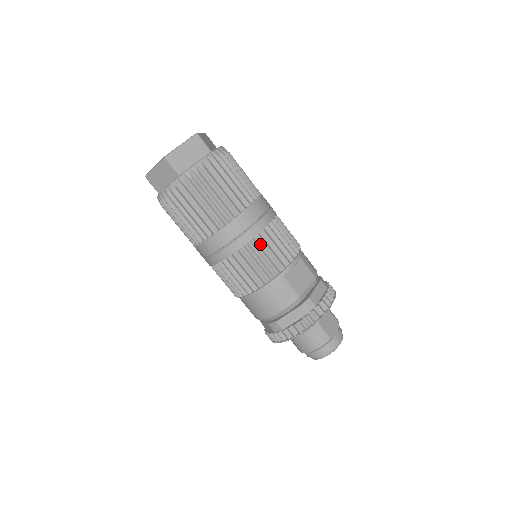
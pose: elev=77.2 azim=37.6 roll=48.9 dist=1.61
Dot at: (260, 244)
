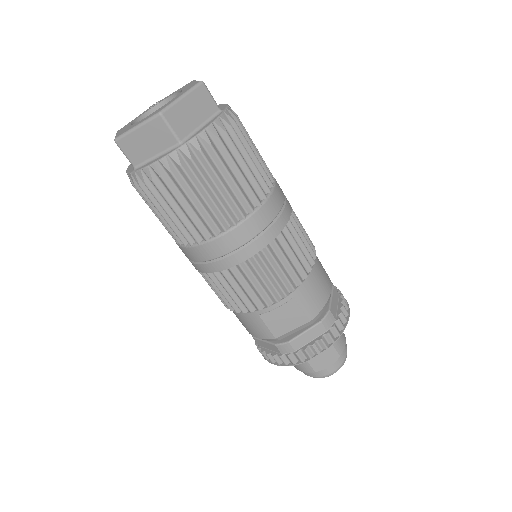
Dot at: (233, 277)
